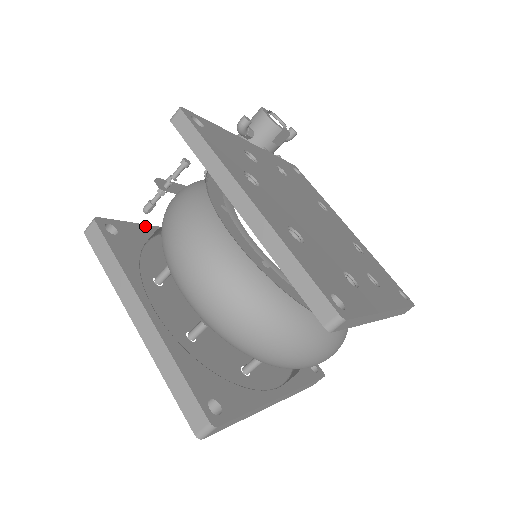
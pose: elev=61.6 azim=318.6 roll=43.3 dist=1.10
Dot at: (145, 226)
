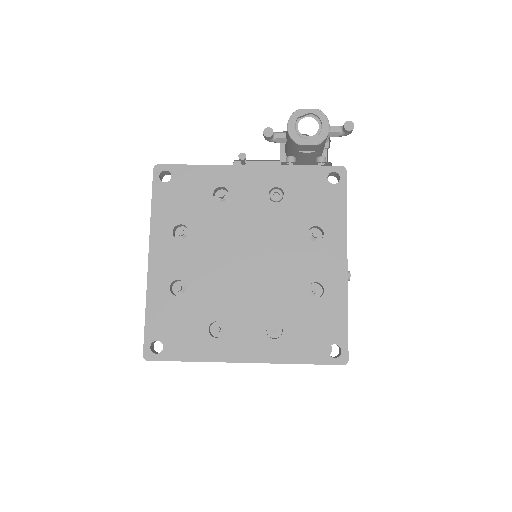
Dot at: occluded
